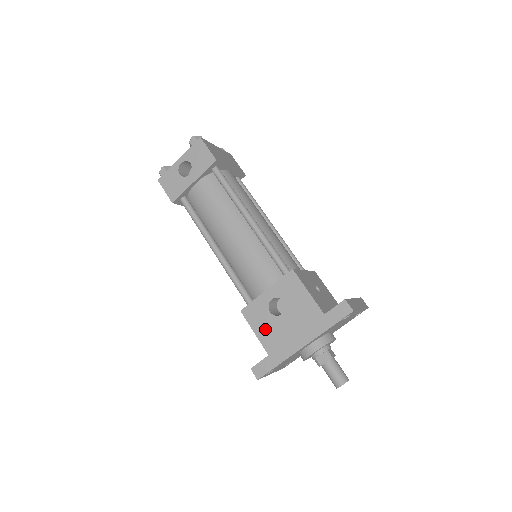
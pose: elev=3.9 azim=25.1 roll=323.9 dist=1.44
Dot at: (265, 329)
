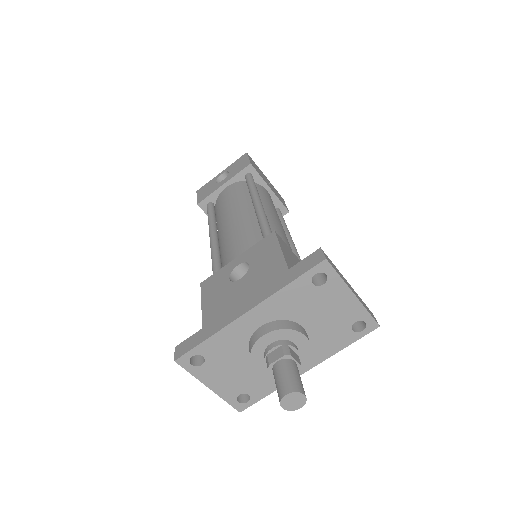
Dot at: (215, 298)
